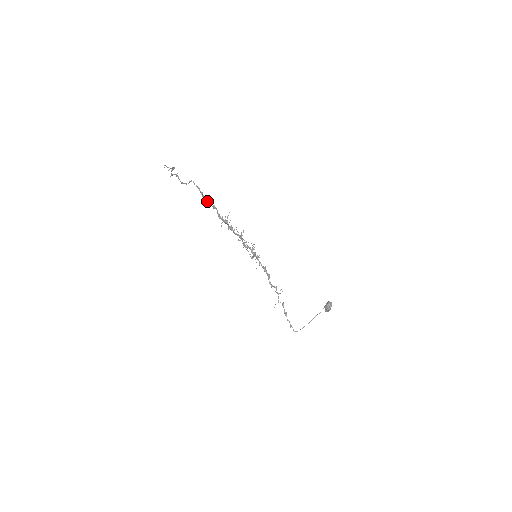
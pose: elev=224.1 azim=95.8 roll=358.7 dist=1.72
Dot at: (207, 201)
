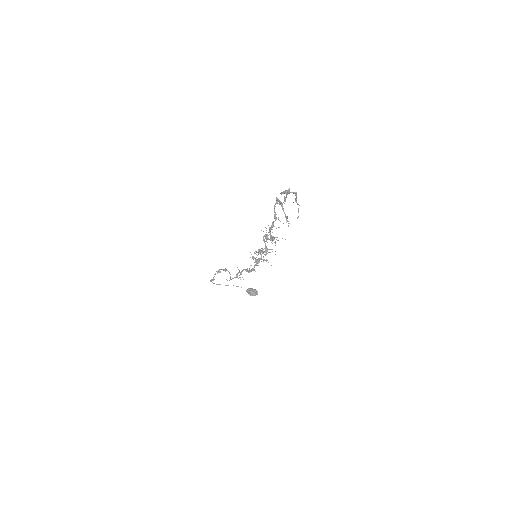
Dot at: occluded
